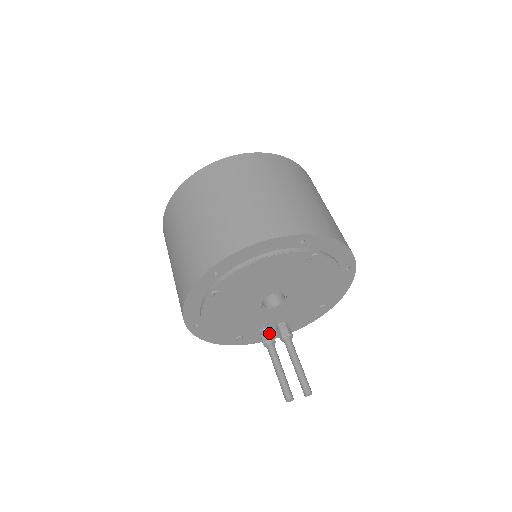
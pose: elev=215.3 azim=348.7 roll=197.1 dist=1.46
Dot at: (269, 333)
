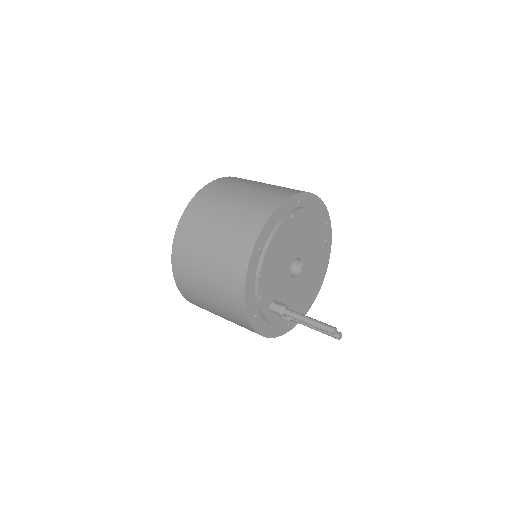
Dot at: occluded
